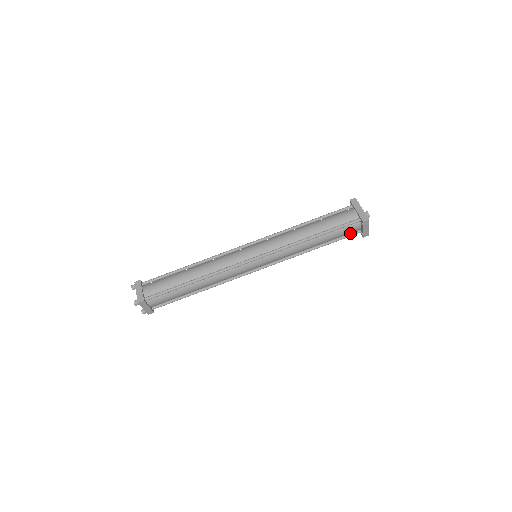
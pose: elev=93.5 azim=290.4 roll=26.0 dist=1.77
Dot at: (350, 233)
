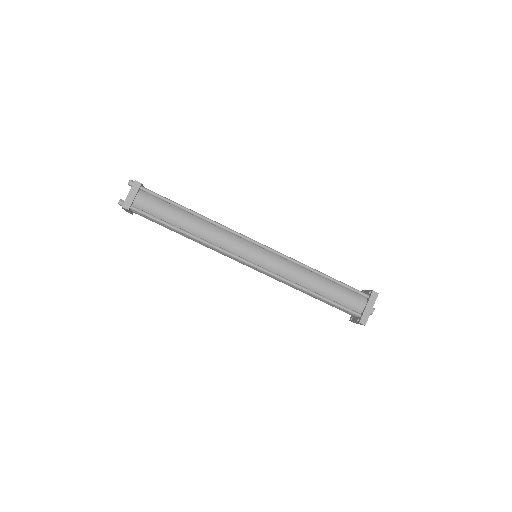
Dot at: occluded
